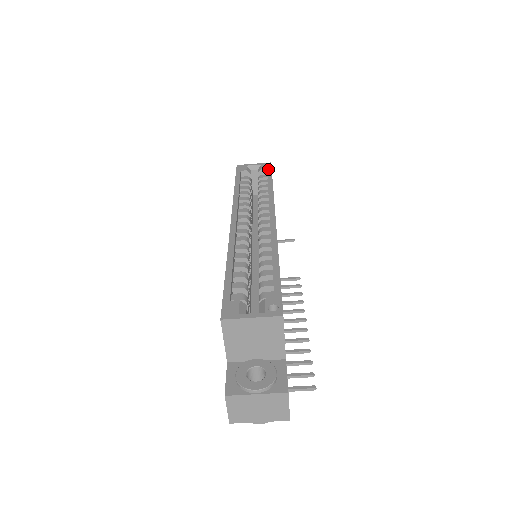
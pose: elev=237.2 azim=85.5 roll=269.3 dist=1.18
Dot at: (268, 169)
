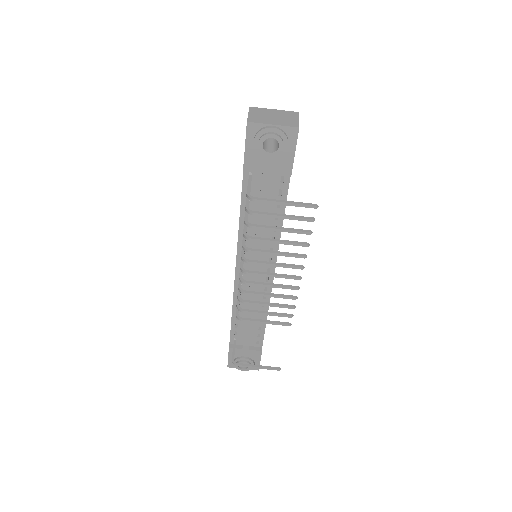
Dot at: occluded
